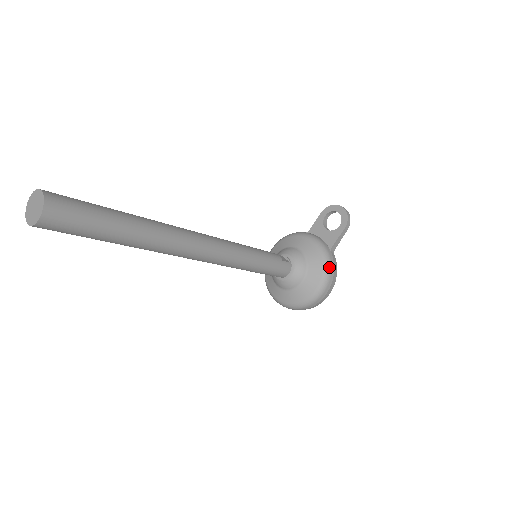
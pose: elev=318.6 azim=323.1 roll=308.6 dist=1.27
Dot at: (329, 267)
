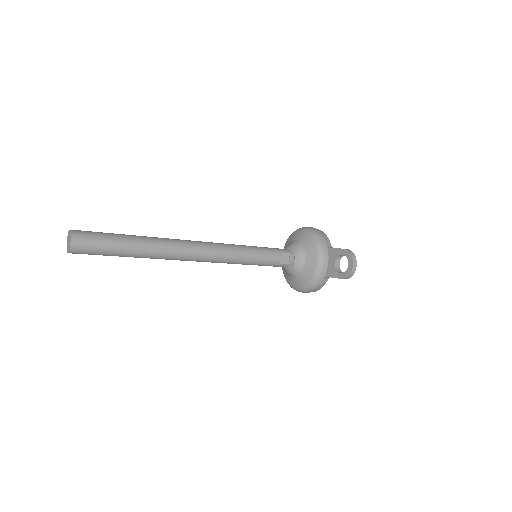
Dot at: (311, 287)
